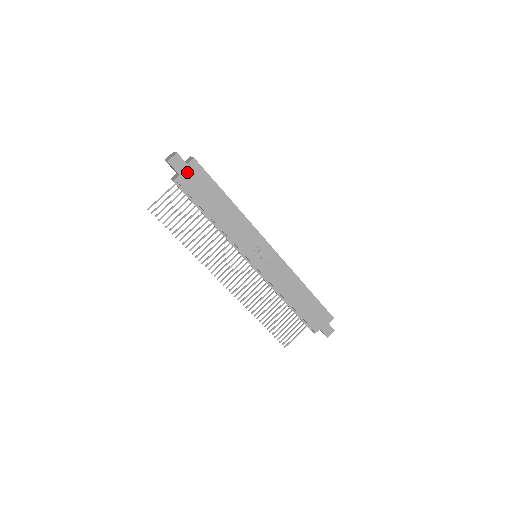
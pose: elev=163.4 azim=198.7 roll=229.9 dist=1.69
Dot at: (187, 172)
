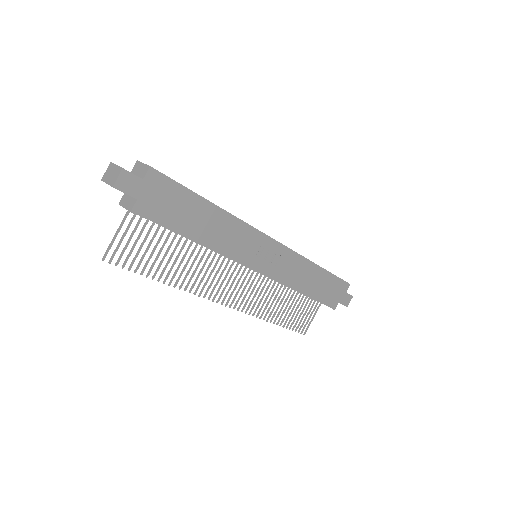
Dot at: (146, 191)
